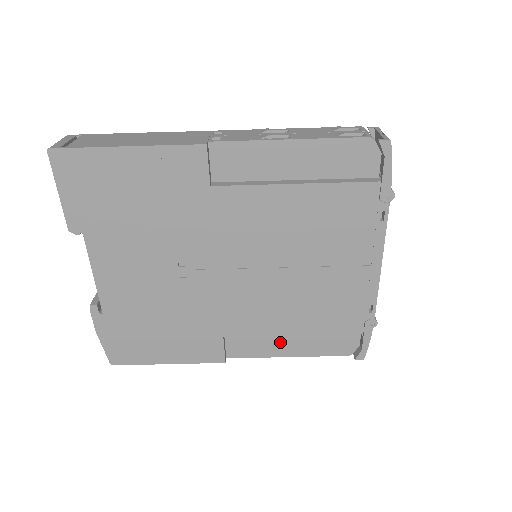
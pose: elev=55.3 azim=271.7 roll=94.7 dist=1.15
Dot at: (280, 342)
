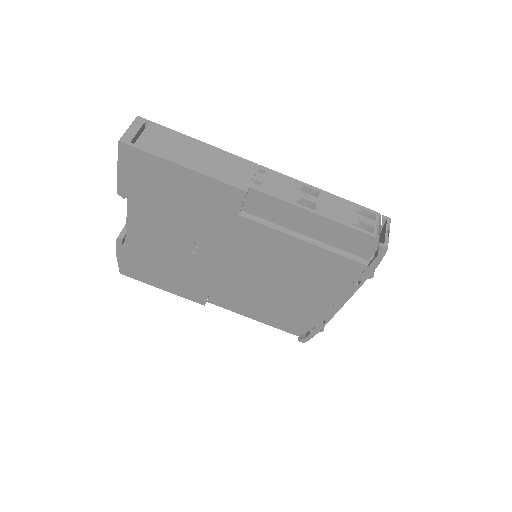
Dot at: (250, 310)
